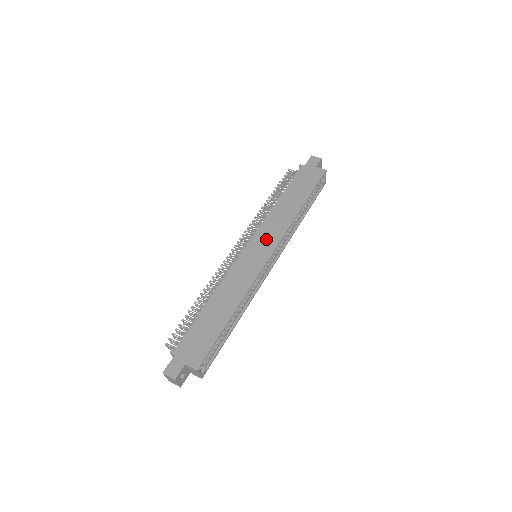
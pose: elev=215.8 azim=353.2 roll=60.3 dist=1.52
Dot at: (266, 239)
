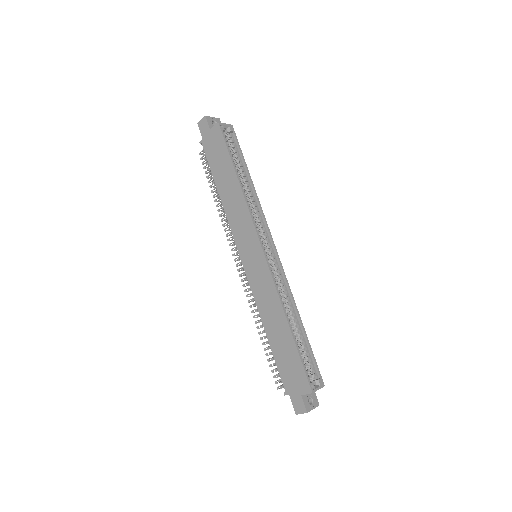
Dot at: (246, 239)
